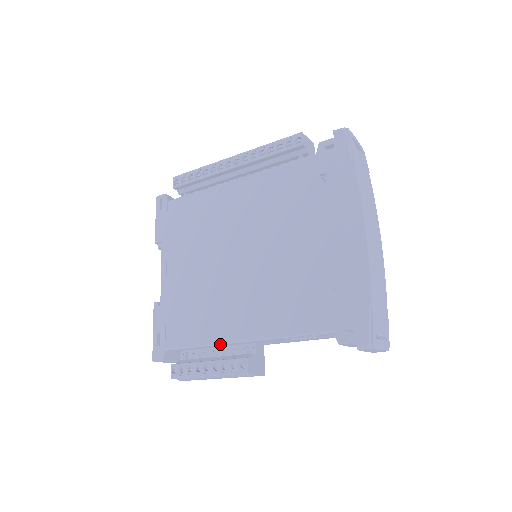
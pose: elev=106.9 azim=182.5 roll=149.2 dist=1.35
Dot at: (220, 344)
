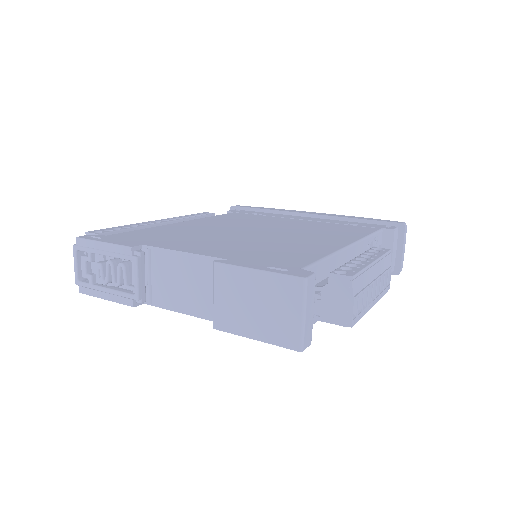
Dot at: (341, 250)
